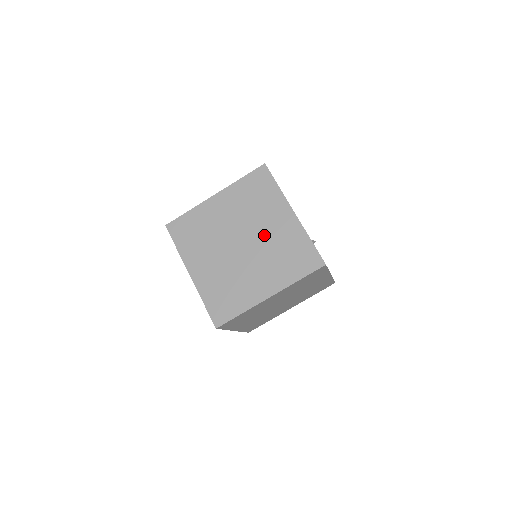
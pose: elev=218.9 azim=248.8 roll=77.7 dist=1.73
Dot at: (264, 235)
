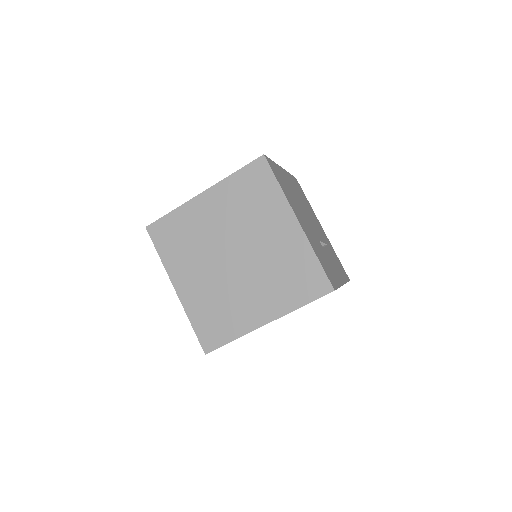
Dot at: (261, 248)
